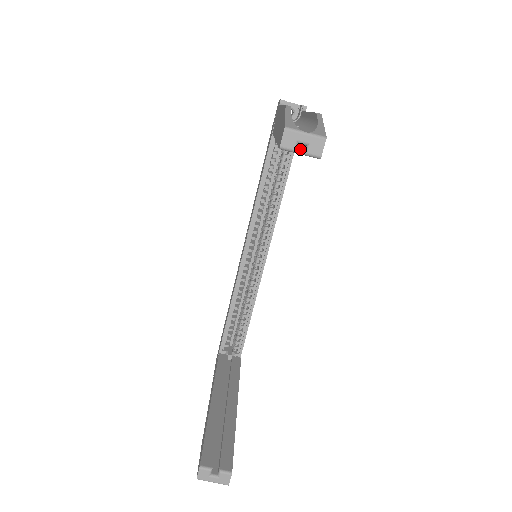
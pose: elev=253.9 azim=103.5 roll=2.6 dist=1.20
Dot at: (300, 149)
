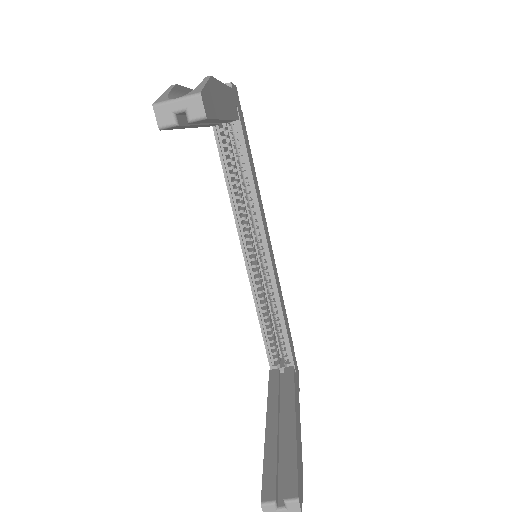
Dot at: occluded
